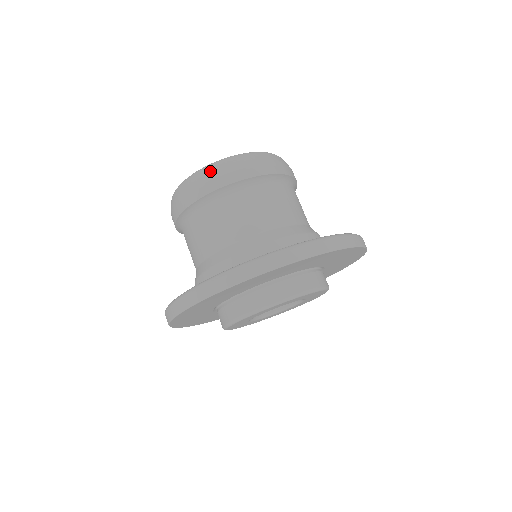
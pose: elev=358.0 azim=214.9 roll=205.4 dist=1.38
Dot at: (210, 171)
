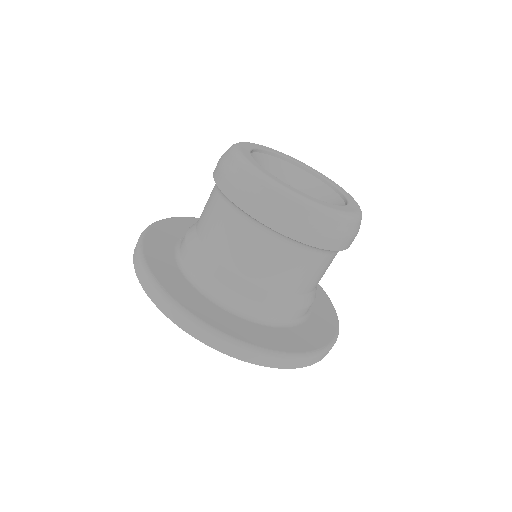
Dot at: (293, 210)
